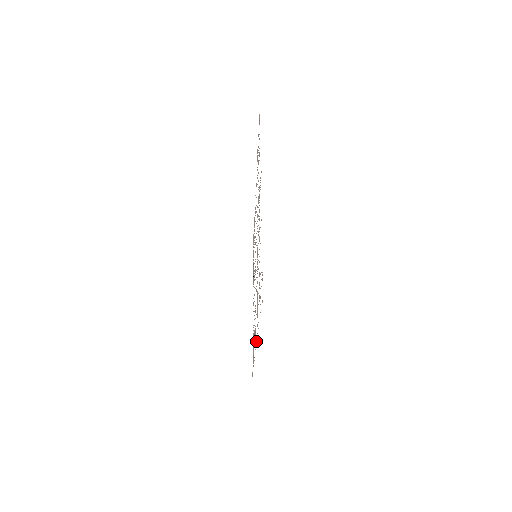
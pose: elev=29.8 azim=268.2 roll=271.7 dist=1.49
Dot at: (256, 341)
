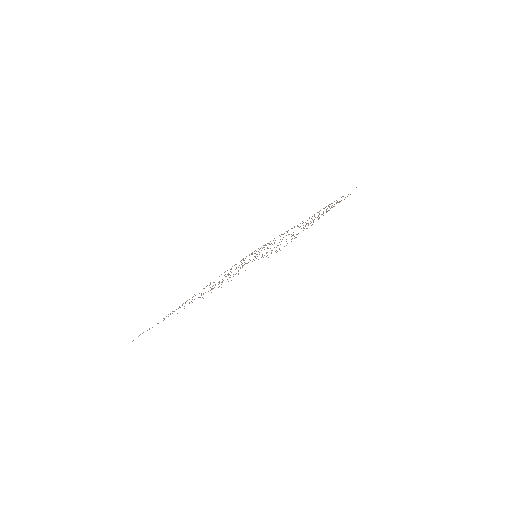
Dot at: occluded
